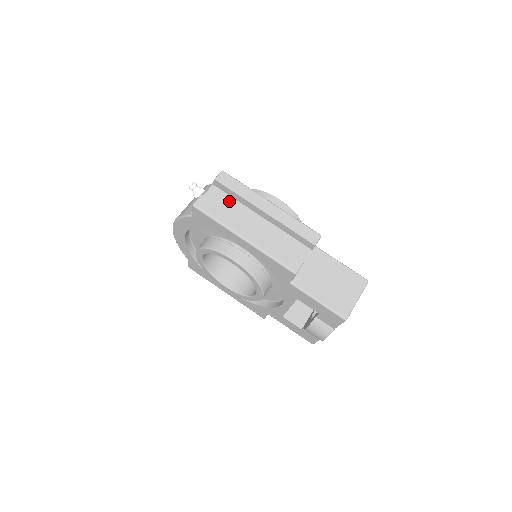
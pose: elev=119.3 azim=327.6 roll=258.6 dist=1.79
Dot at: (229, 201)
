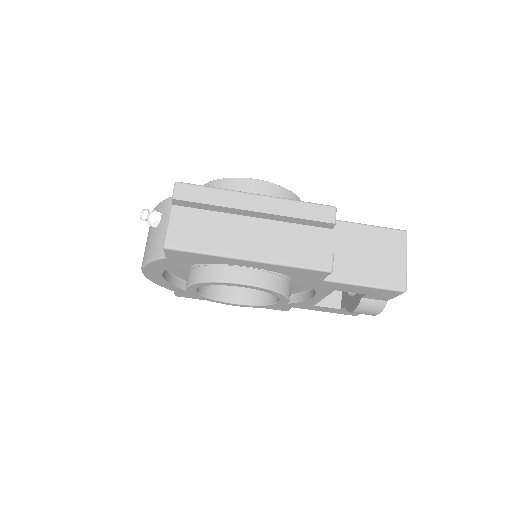
Dot at: (203, 217)
